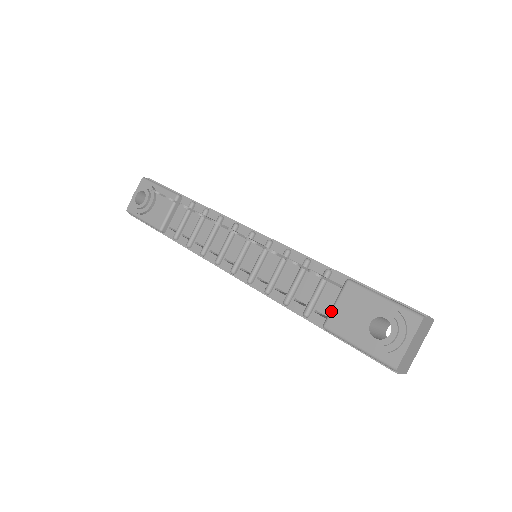
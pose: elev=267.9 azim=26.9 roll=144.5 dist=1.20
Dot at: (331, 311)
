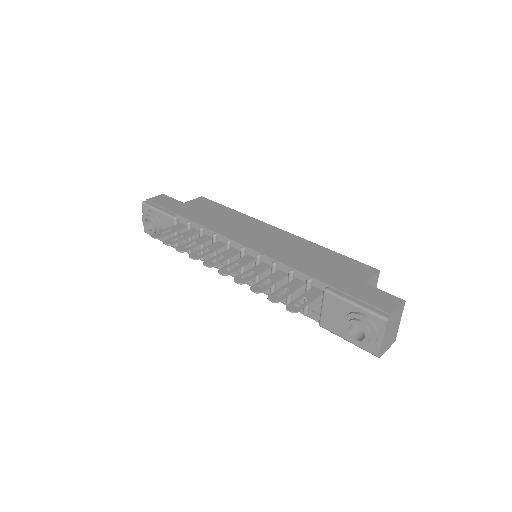
Dot at: (321, 315)
